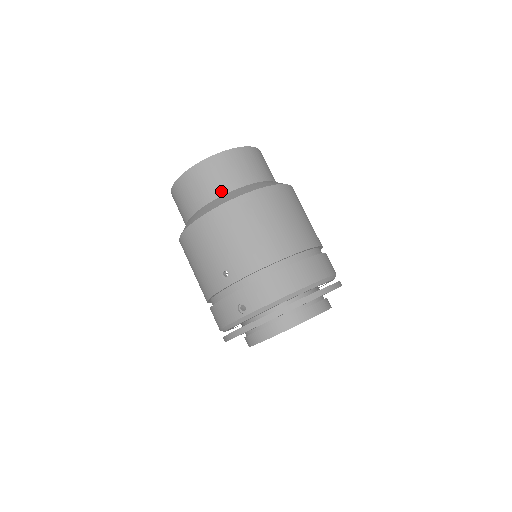
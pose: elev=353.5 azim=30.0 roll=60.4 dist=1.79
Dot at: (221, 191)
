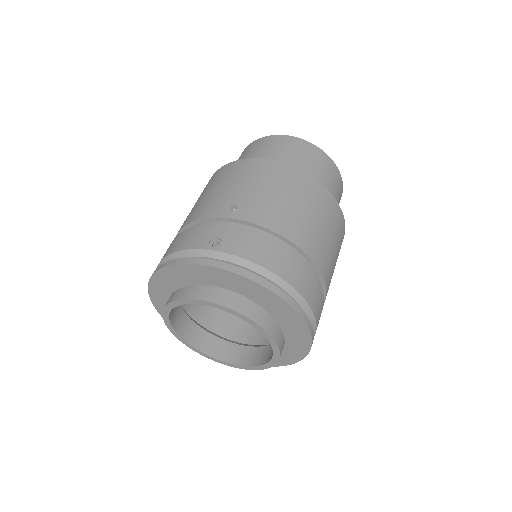
Dot at: (295, 166)
